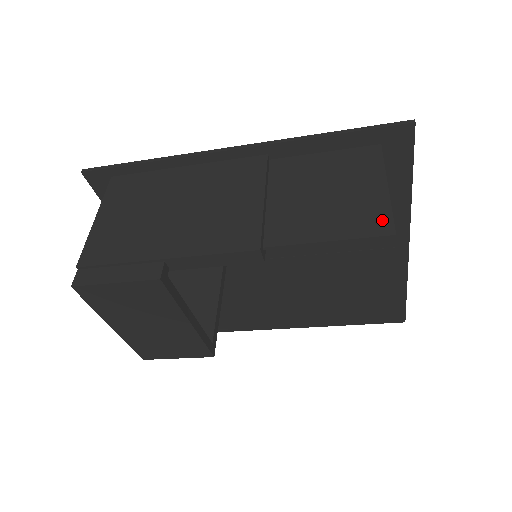
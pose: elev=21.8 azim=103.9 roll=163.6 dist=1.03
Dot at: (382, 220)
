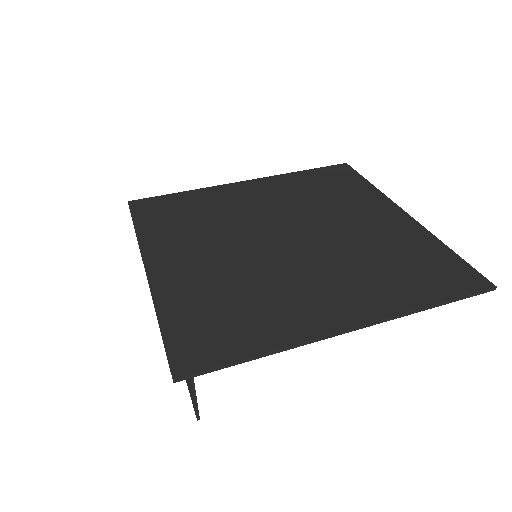
Dot at: (194, 405)
